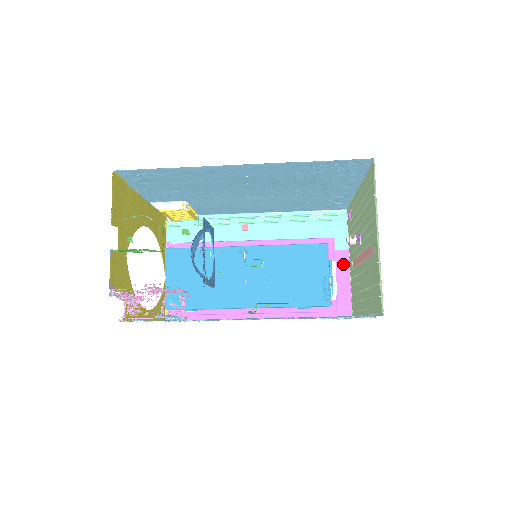
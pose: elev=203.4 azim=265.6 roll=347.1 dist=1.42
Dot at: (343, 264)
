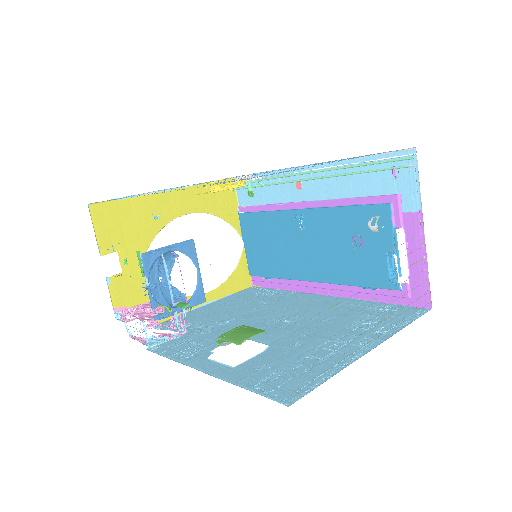
Dot at: (415, 233)
